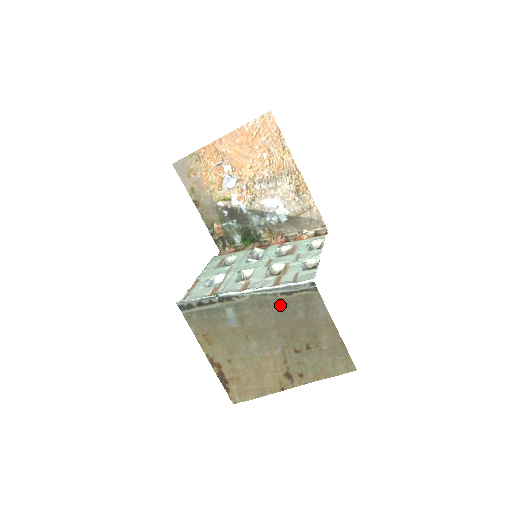
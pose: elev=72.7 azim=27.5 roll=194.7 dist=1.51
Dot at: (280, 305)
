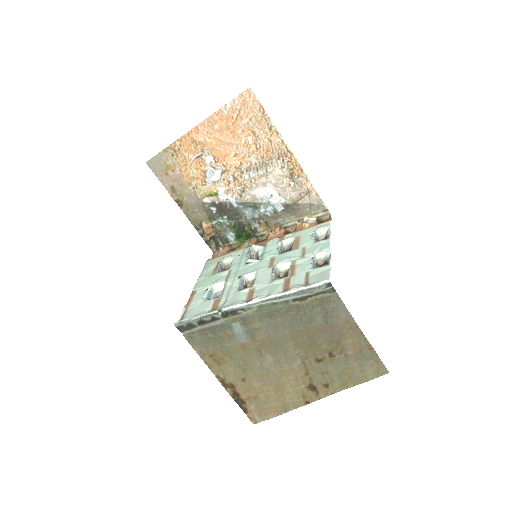
Dot at: (294, 313)
